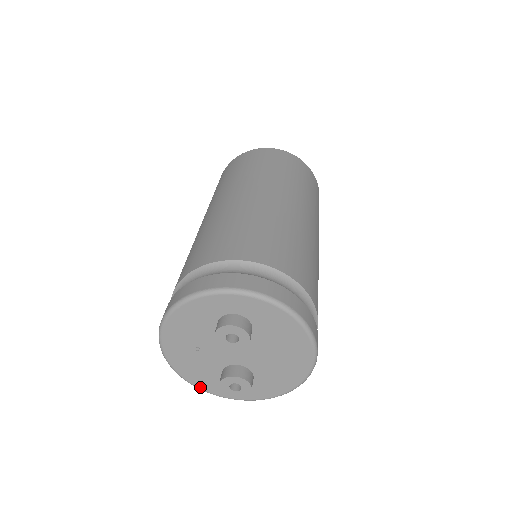
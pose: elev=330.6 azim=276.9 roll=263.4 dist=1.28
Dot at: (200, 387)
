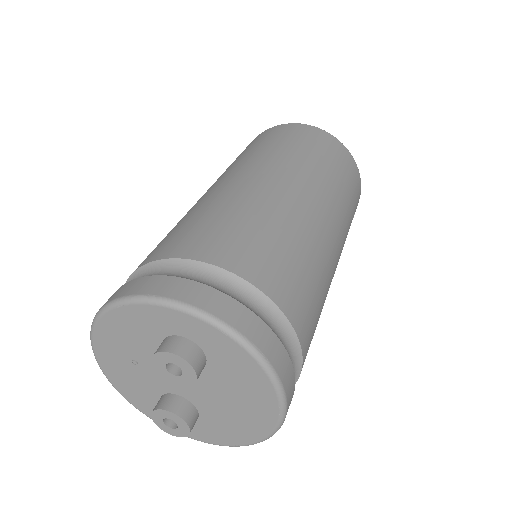
Dot at: (133, 403)
